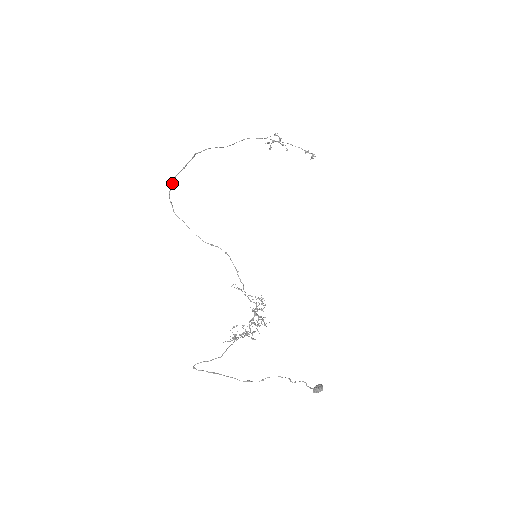
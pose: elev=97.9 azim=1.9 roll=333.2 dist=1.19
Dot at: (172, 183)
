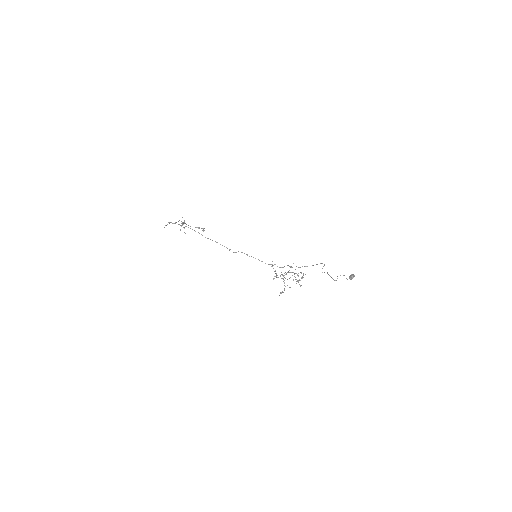
Dot at: occluded
